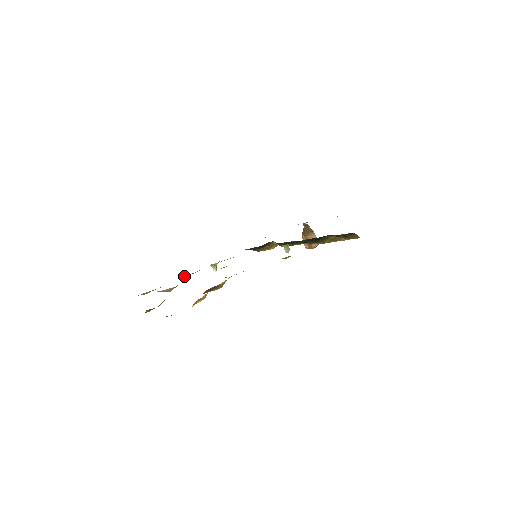
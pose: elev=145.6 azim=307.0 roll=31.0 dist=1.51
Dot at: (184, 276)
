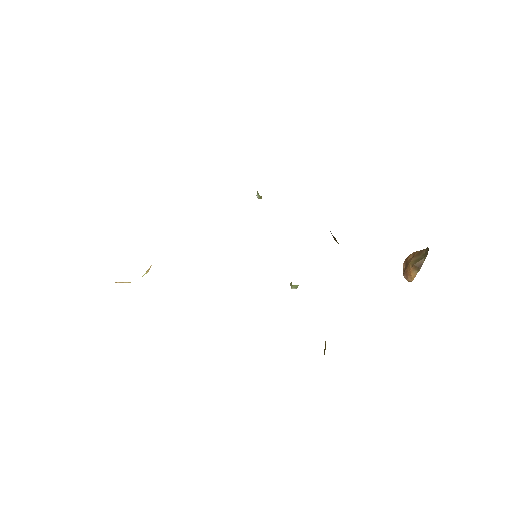
Dot at: occluded
